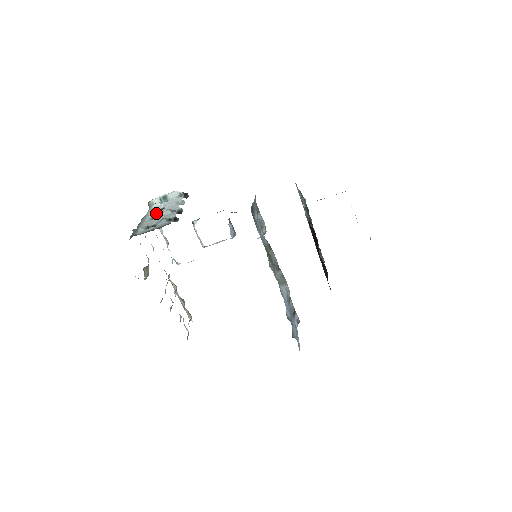
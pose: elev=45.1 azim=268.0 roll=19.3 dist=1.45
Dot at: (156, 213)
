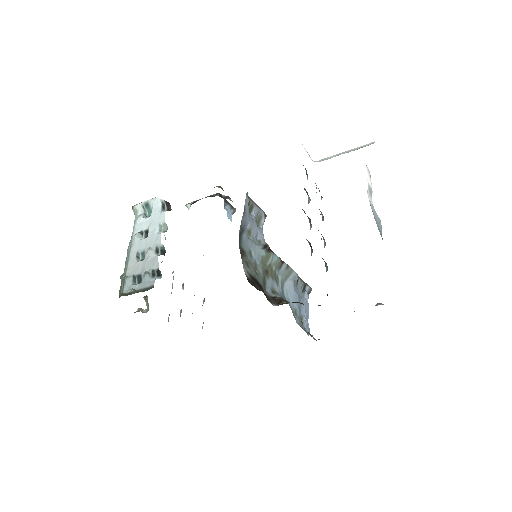
Dot at: (140, 245)
